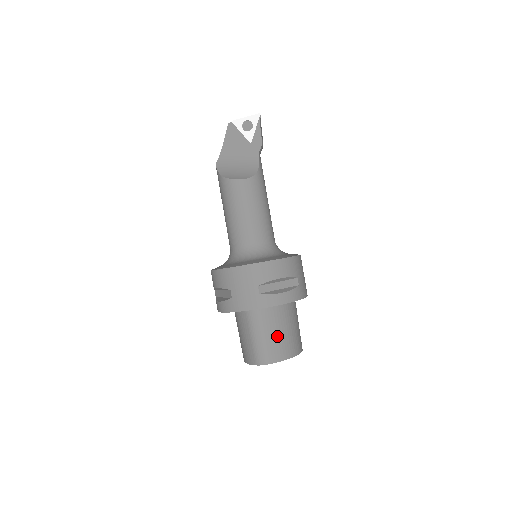
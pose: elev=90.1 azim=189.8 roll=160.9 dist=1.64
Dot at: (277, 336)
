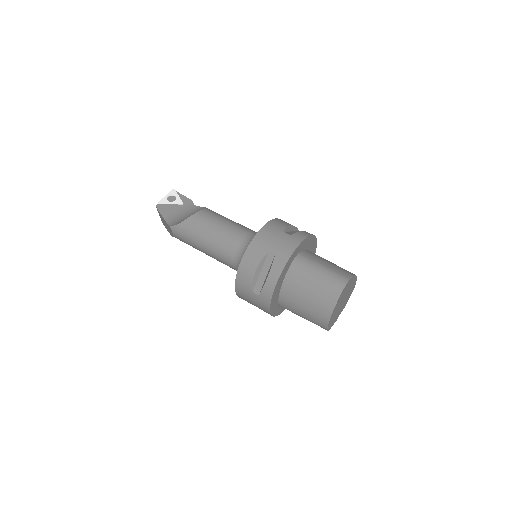
Dot at: (331, 264)
